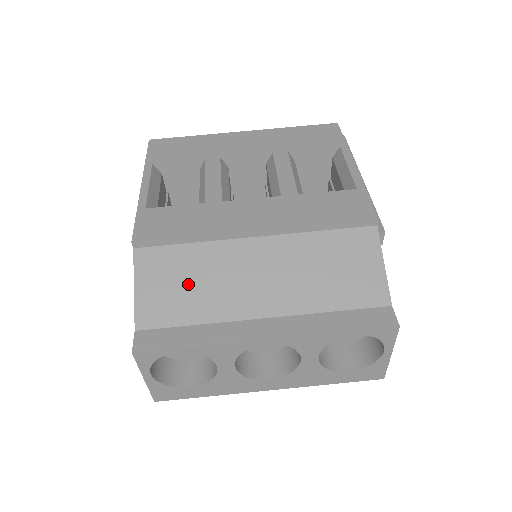
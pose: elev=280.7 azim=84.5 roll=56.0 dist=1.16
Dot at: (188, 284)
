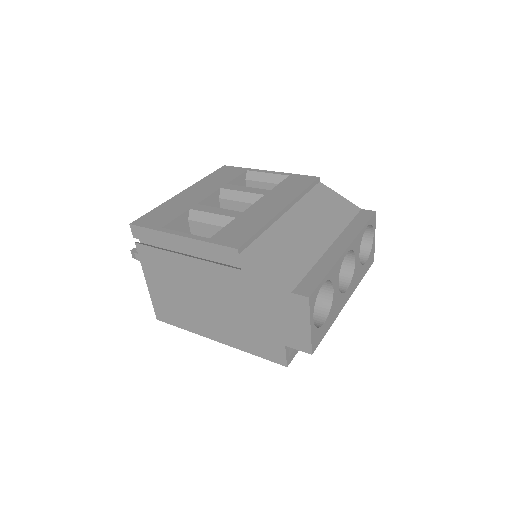
Dot at: (285, 253)
